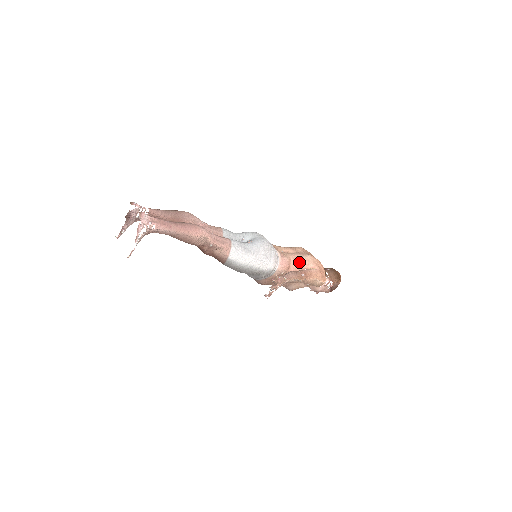
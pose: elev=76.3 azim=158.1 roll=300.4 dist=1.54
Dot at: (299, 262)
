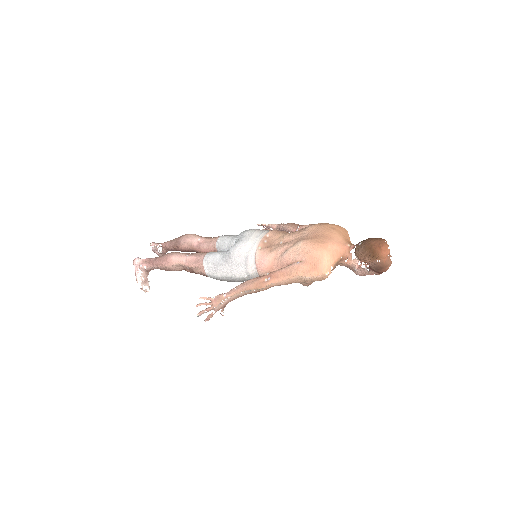
Dot at: (282, 257)
